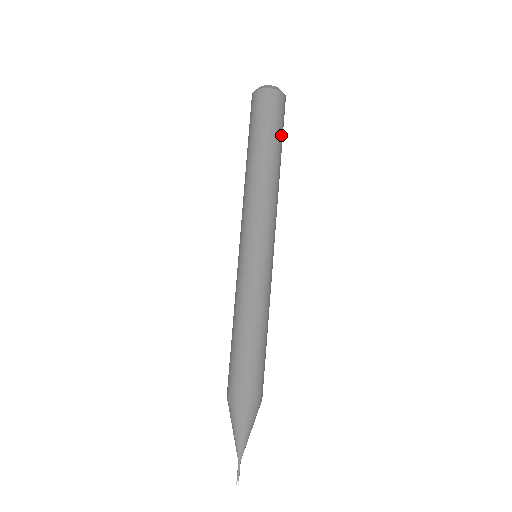
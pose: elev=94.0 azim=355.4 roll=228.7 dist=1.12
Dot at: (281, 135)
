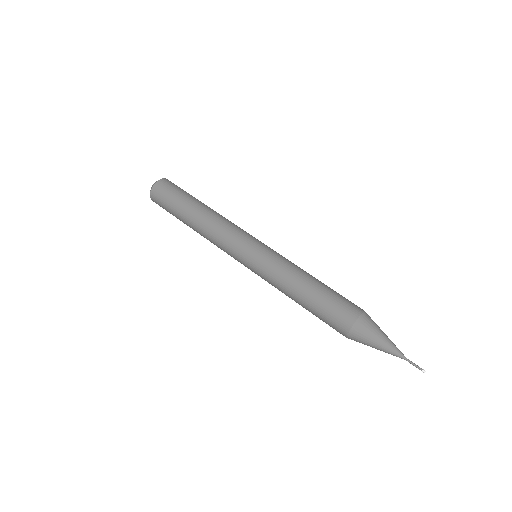
Dot at: occluded
